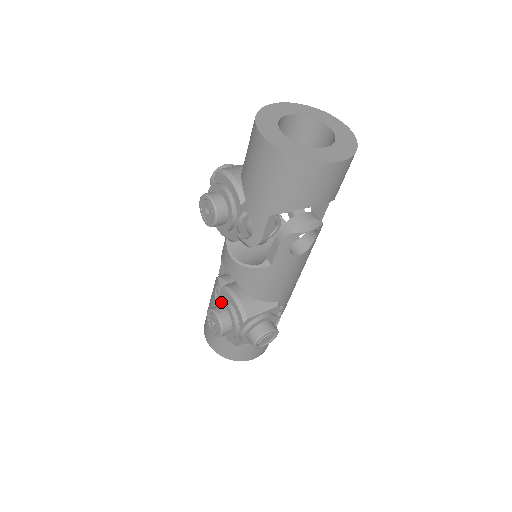
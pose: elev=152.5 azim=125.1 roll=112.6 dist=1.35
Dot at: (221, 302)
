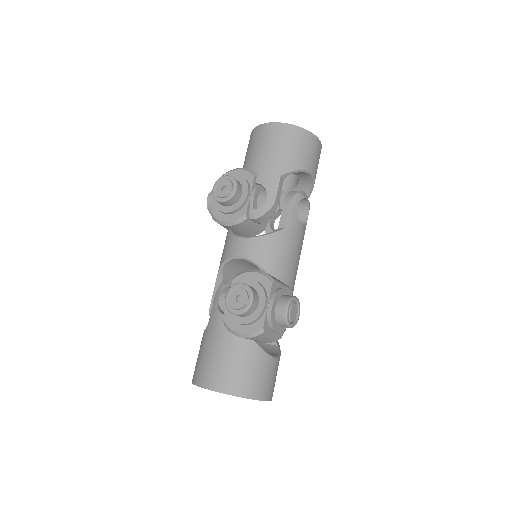
Dot at: occluded
